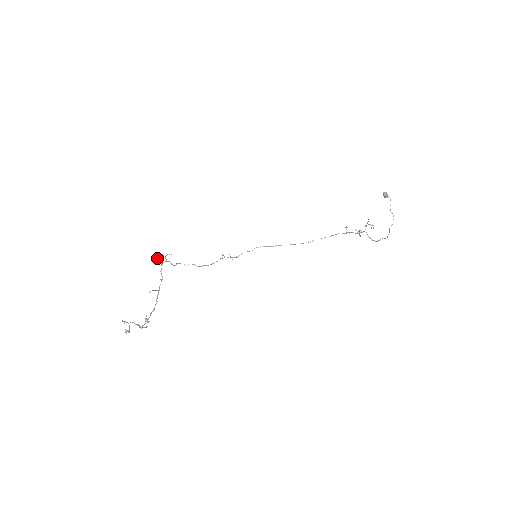
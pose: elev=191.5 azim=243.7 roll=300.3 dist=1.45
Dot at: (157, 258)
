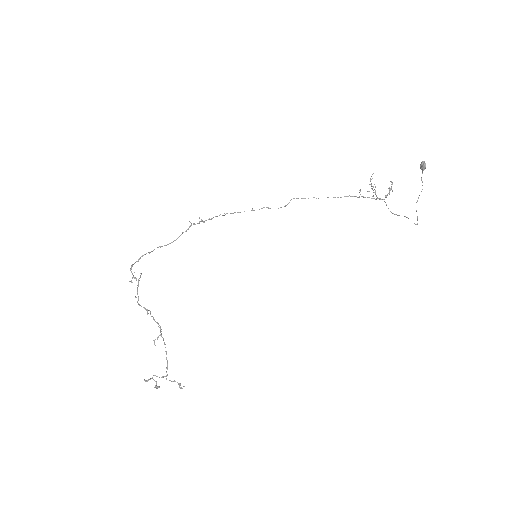
Dot at: occluded
